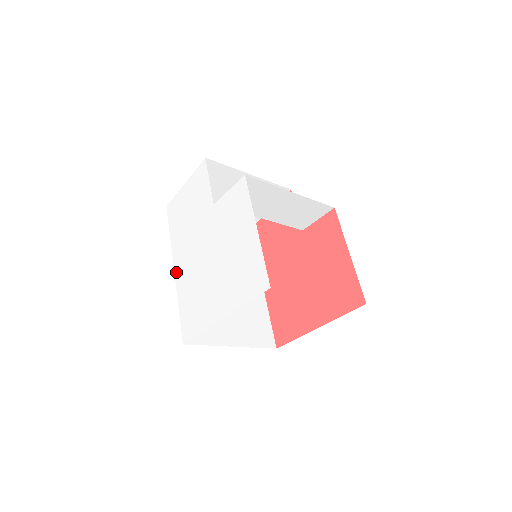
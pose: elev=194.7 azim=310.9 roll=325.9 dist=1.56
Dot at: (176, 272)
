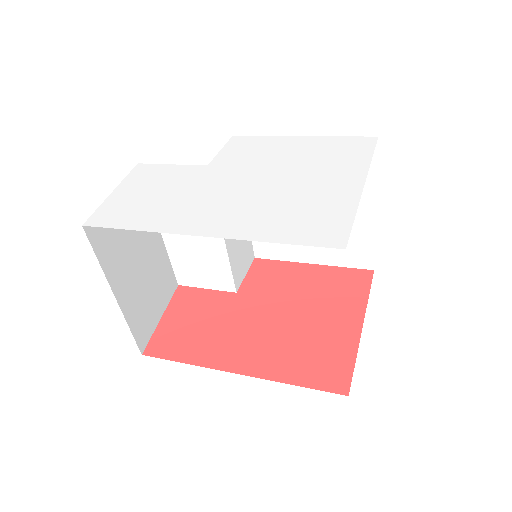
Dot at: (209, 232)
